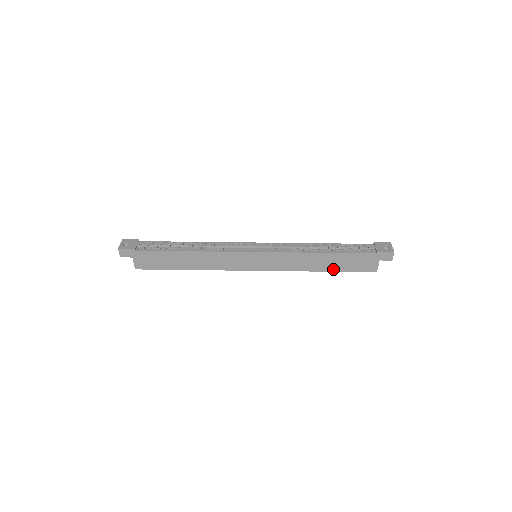
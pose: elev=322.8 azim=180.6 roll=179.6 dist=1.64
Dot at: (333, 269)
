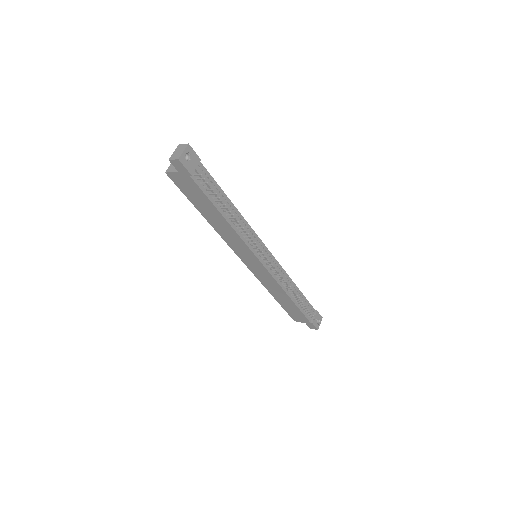
Dot at: (280, 302)
